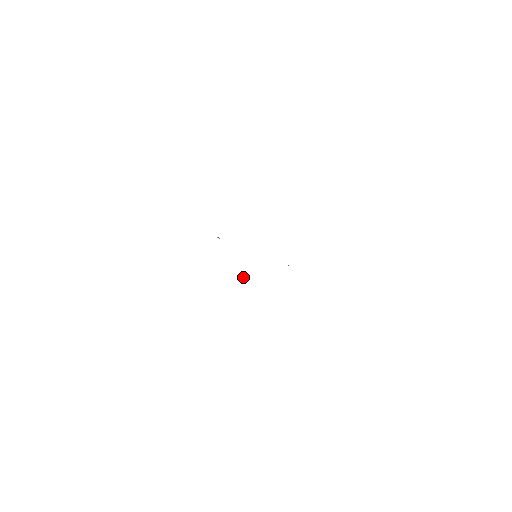
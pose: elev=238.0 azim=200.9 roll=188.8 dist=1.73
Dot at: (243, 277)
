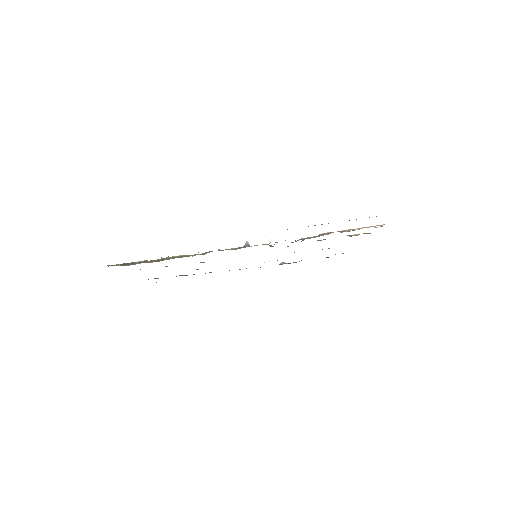
Dot at: occluded
